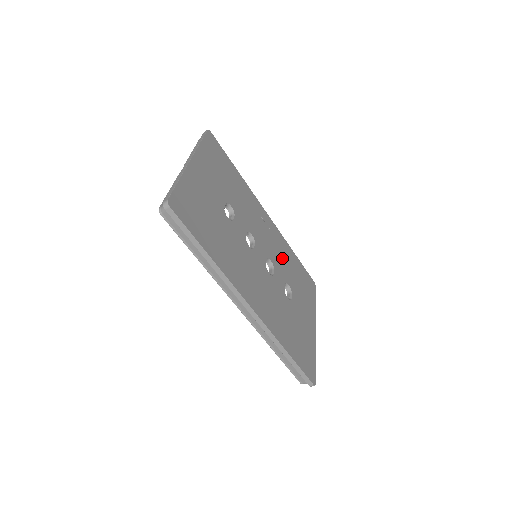
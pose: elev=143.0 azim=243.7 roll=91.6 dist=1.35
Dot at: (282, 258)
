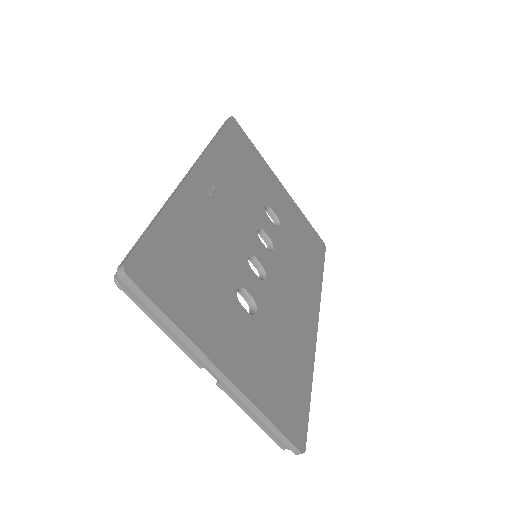
Dot at: (240, 189)
